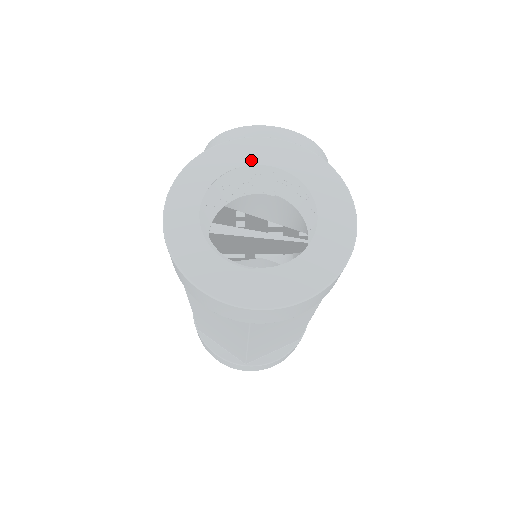
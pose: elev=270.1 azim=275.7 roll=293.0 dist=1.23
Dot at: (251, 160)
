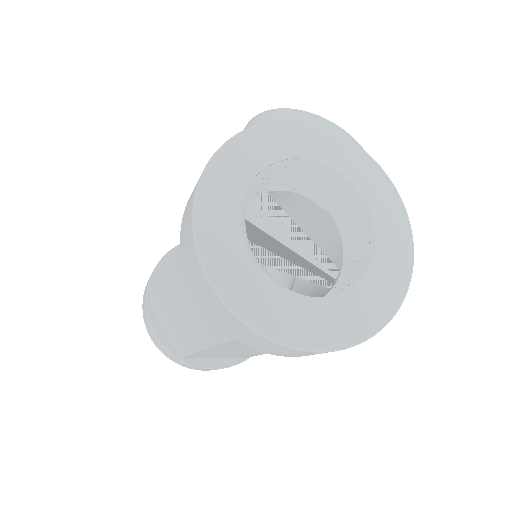
Dot at: (328, 159)
